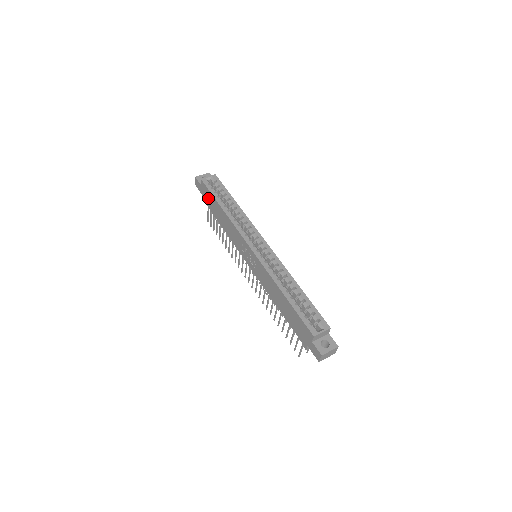
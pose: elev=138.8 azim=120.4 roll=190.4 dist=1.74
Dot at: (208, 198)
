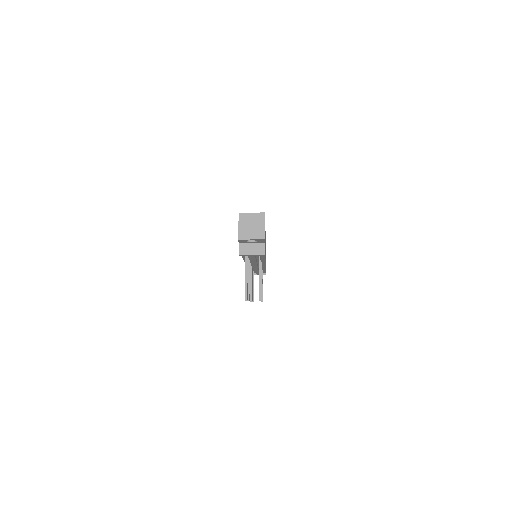
Dot at: occluded
